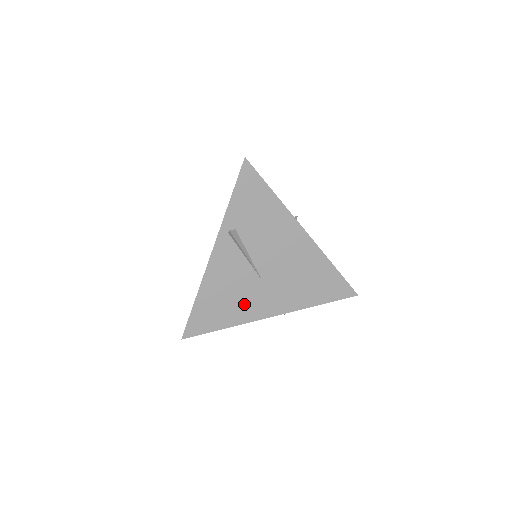
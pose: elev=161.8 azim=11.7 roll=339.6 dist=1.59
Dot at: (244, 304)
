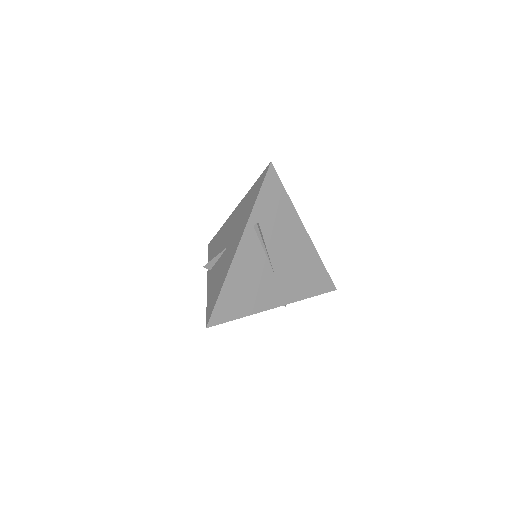
Dot at: (259, 294)
